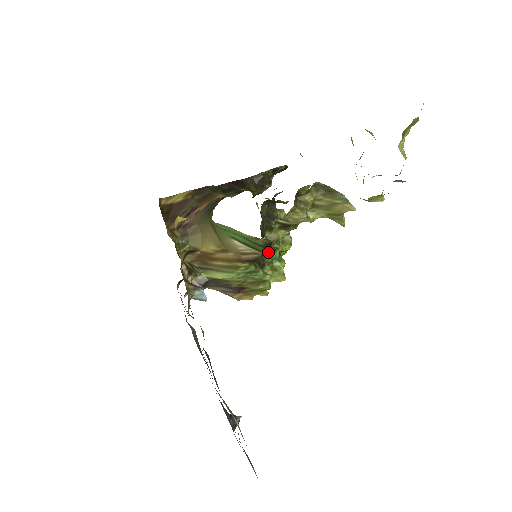
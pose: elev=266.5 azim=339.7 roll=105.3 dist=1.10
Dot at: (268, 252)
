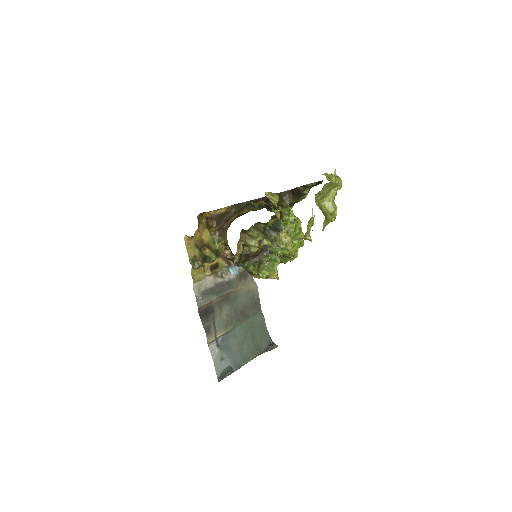
Dot at: (233, 262)
